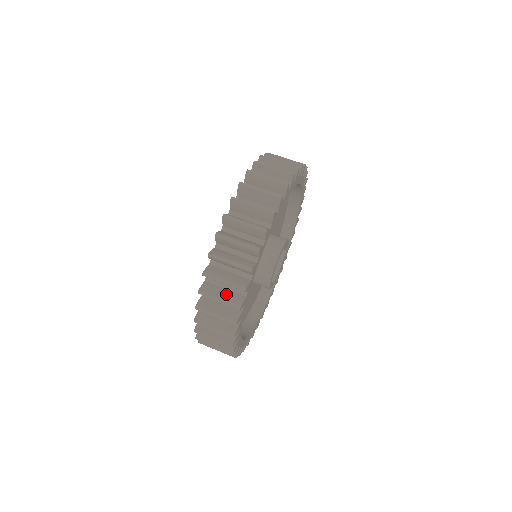
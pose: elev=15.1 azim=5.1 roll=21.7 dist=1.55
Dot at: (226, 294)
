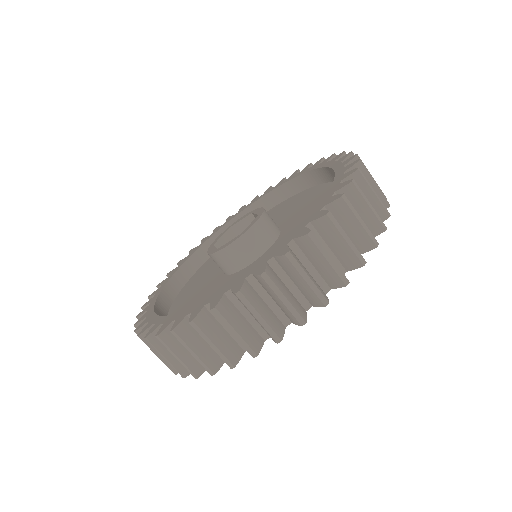
Dot at: occluded
